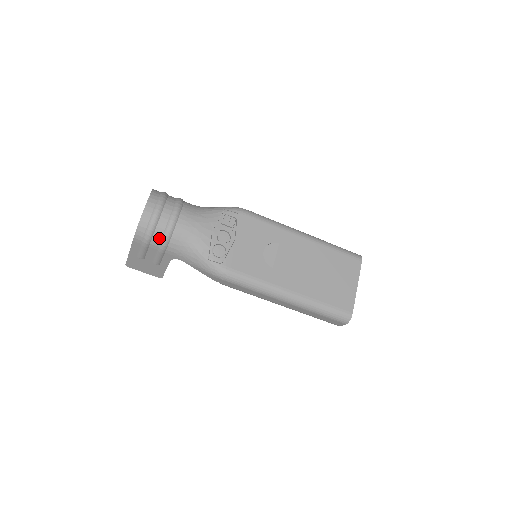
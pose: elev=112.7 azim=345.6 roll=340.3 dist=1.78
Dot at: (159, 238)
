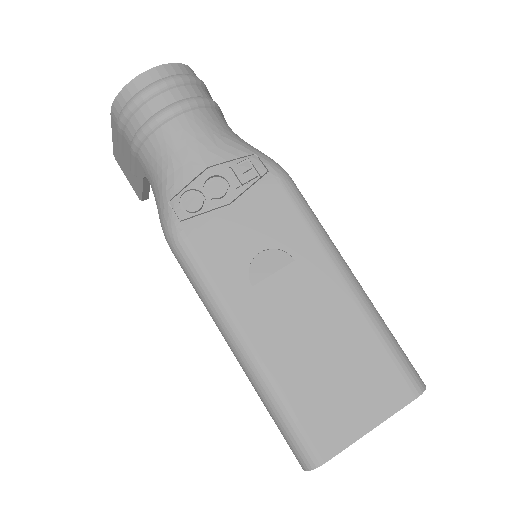
Dot at: (135, 128)
